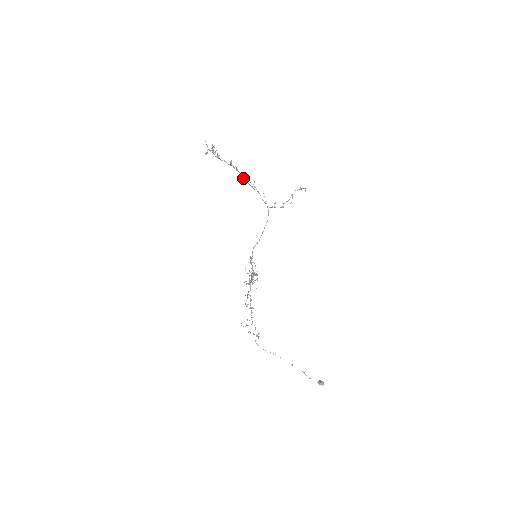
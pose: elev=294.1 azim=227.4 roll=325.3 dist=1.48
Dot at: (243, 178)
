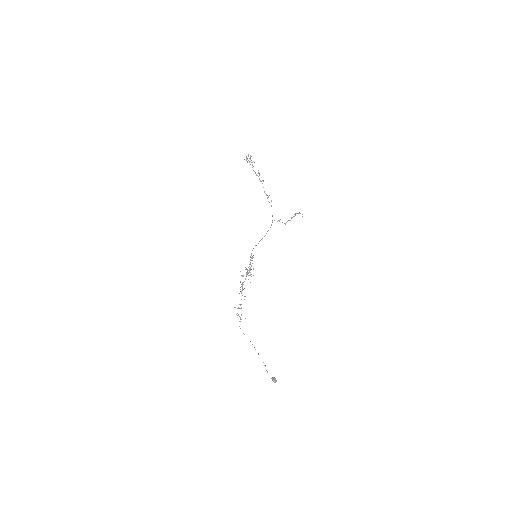
Dot at: occluded
